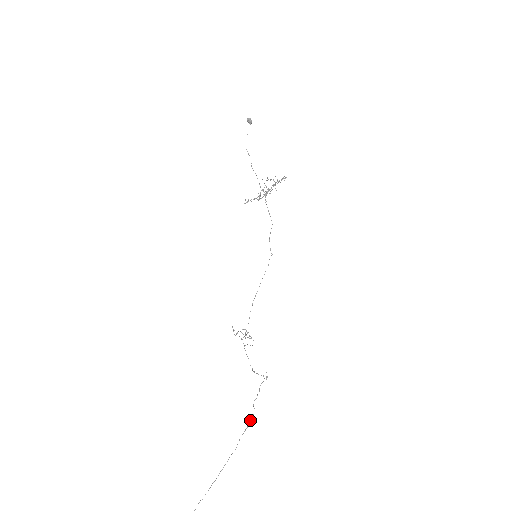
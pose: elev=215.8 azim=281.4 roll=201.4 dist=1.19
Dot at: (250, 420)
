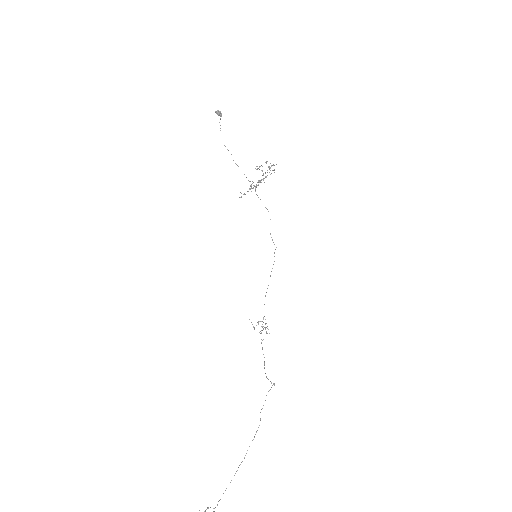
Dot at: (256, 431)
